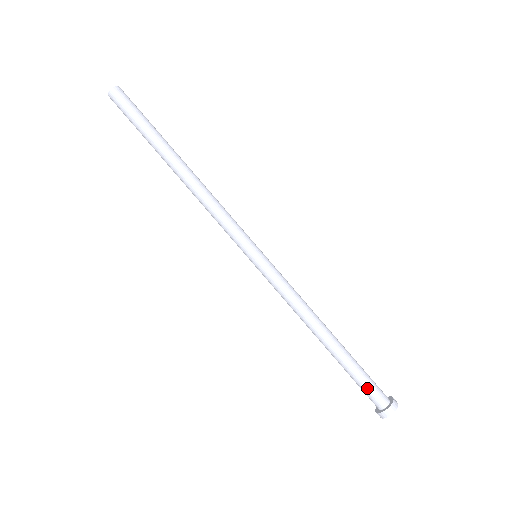
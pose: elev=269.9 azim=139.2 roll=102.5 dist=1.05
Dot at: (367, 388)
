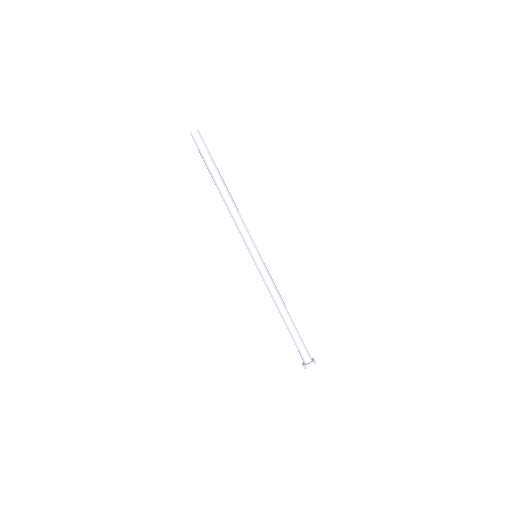
Dot at: (298, 350)
